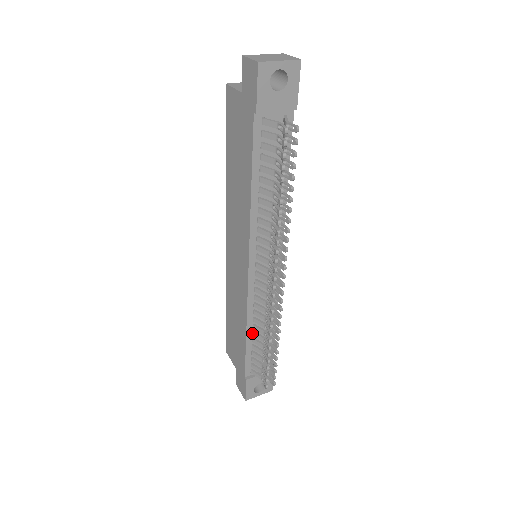
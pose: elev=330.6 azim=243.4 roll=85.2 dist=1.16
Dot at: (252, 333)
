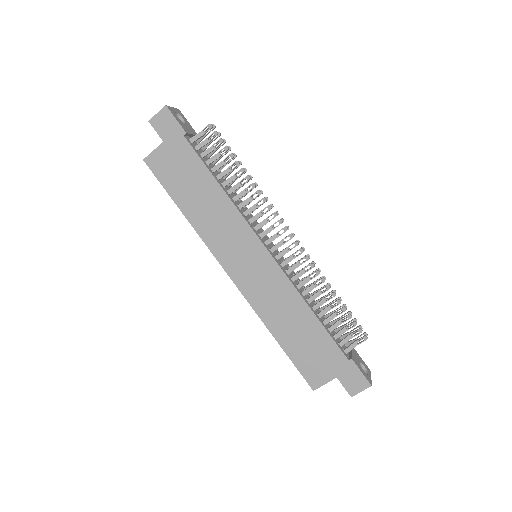
Dot at: (313, 309)
